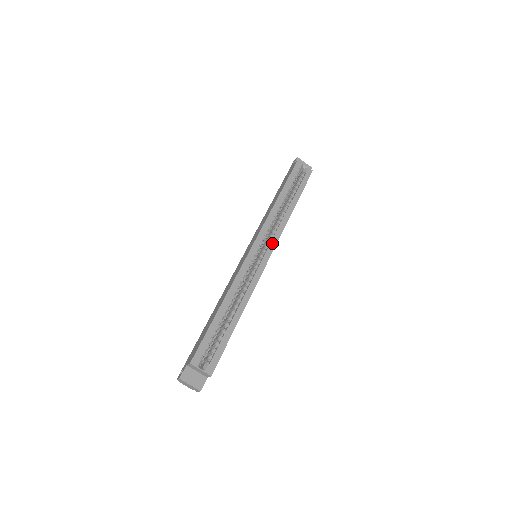
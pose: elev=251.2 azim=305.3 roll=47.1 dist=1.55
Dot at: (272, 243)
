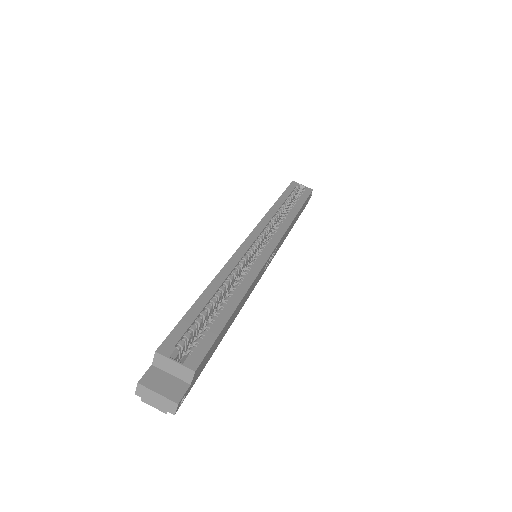
Dot at: (275, 237)
